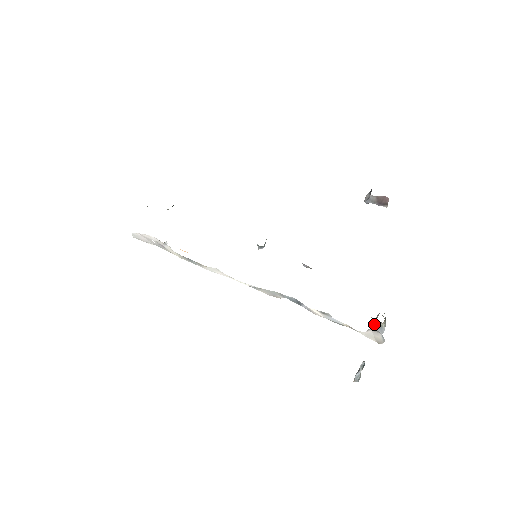
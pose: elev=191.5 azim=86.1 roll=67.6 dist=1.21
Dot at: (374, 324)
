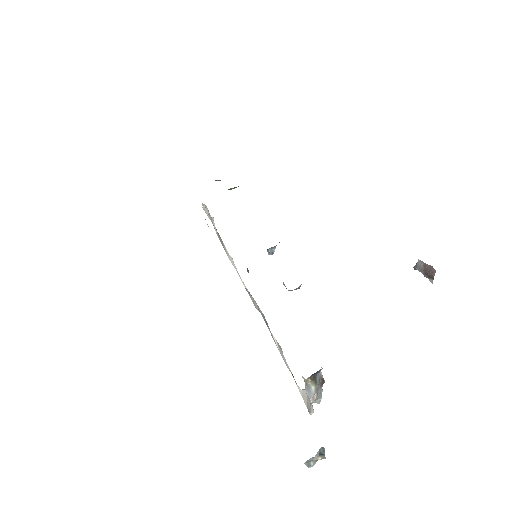
Dot at: occluded
